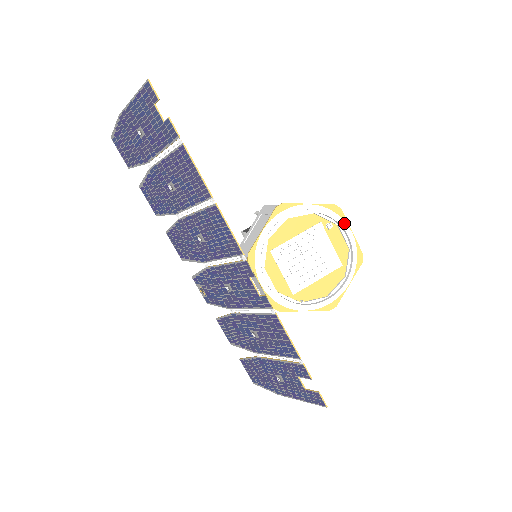
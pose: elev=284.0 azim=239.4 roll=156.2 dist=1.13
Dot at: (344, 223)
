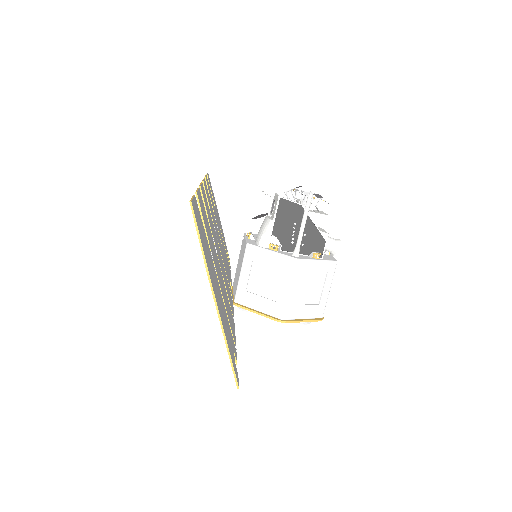
Dot at: occluded
